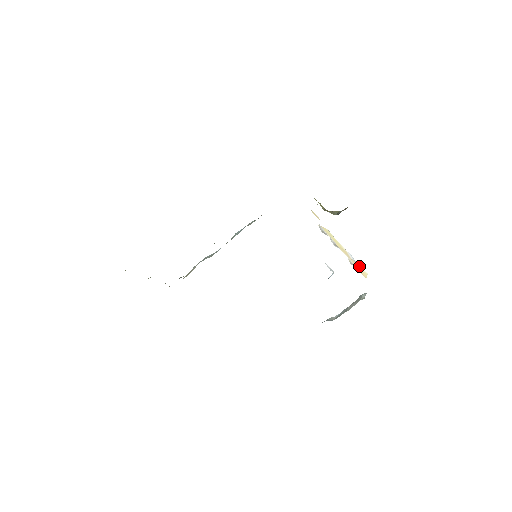
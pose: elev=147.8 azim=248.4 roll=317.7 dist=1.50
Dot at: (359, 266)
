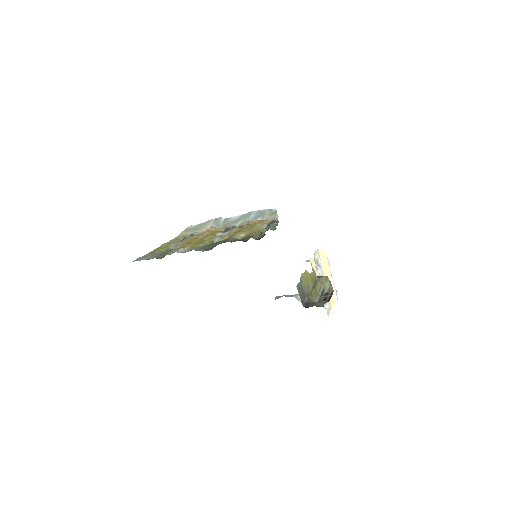
Dot at: (334, 293)
